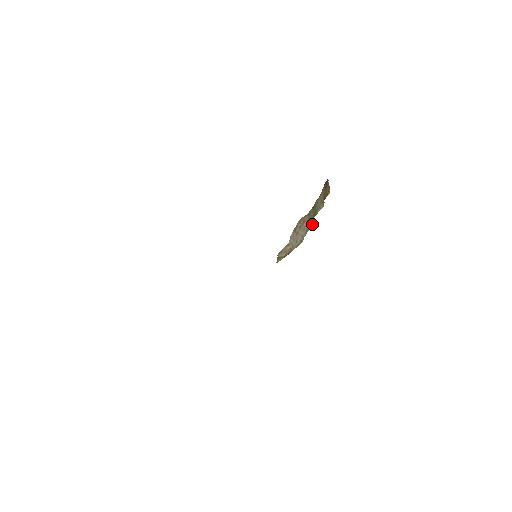
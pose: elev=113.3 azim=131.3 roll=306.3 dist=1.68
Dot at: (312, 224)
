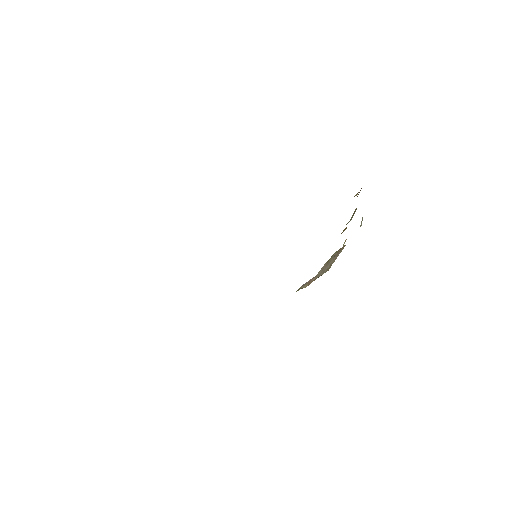
Dot at: occluded
